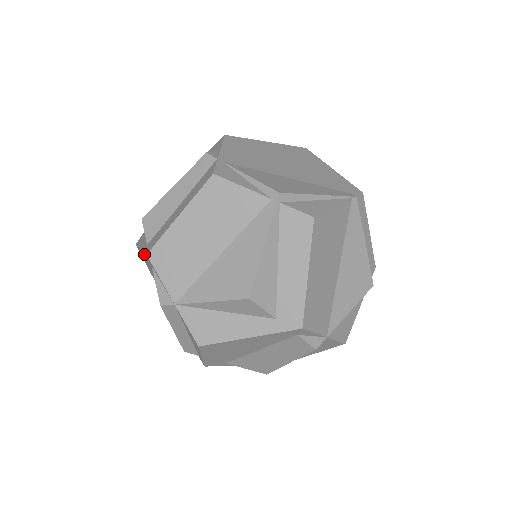
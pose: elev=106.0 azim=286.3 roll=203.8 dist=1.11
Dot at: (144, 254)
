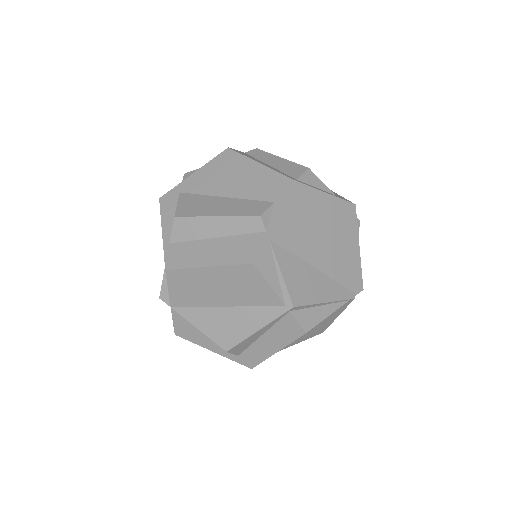
Dot at: (163, 248)
